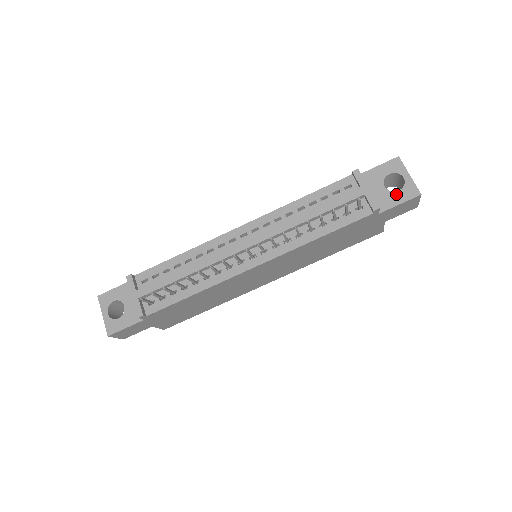
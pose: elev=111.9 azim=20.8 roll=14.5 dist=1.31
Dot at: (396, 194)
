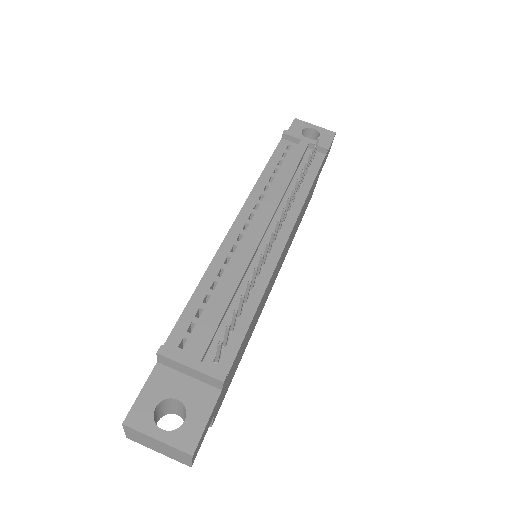
Dot at: (321, 140)
